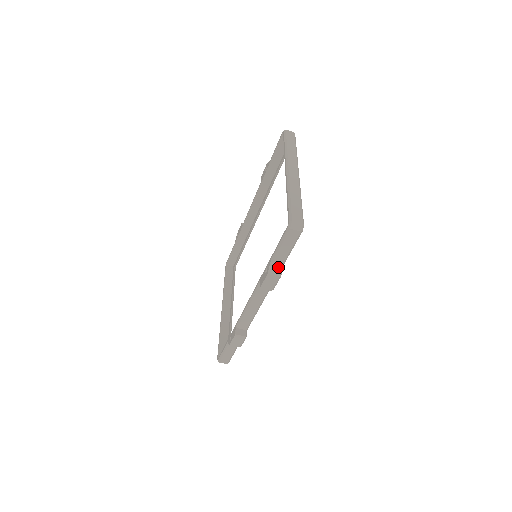
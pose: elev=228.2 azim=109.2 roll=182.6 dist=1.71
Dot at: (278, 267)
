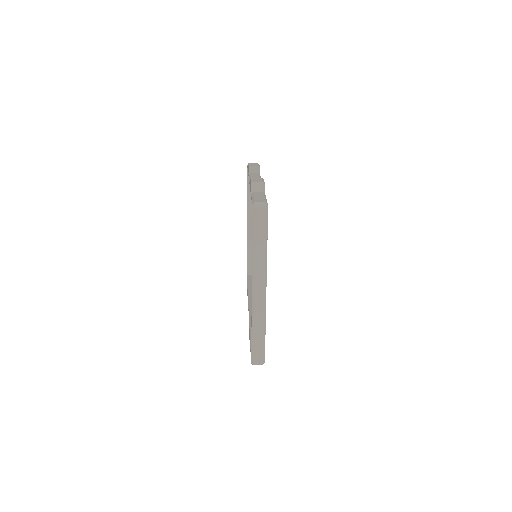
Dot at: occluded
